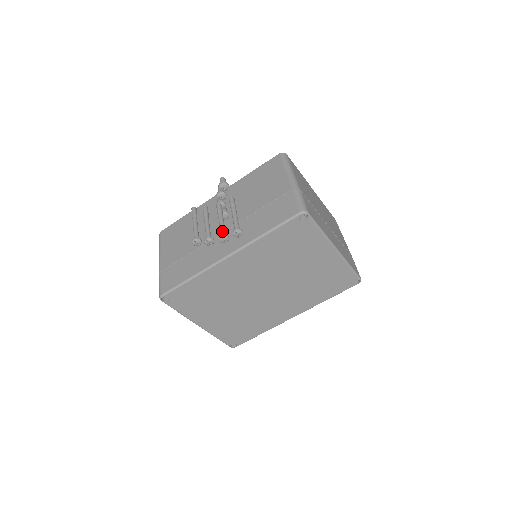
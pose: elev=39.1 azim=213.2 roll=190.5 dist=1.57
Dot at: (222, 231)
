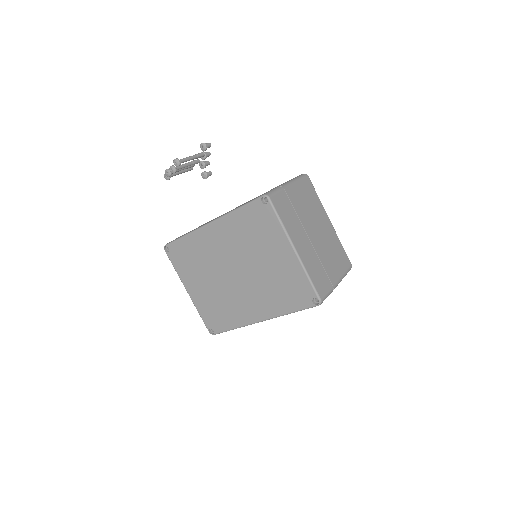
Dot at: occluded
